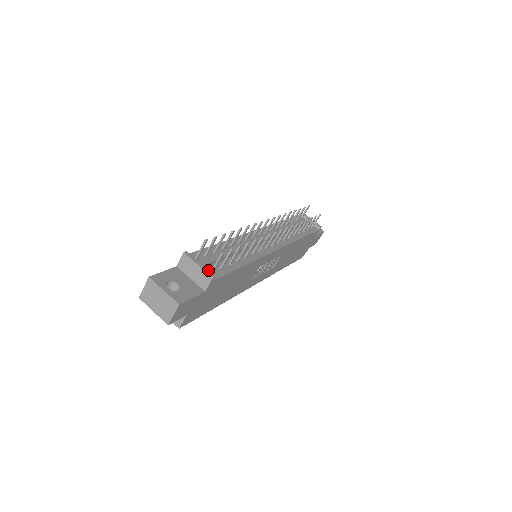
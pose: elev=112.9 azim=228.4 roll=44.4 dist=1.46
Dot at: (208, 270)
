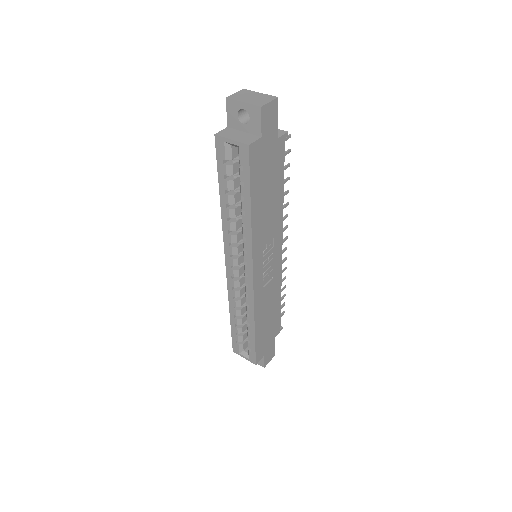
Dot at: occluded
